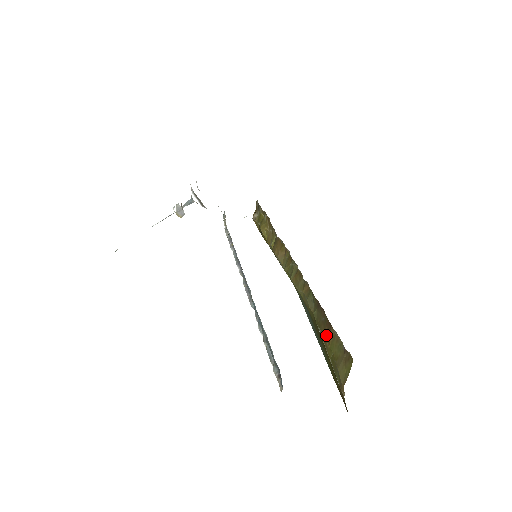
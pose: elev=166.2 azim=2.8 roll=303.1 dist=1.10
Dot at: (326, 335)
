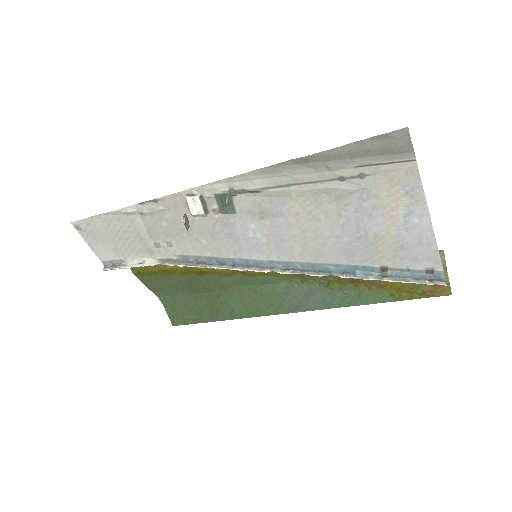
Dot at: occluded
